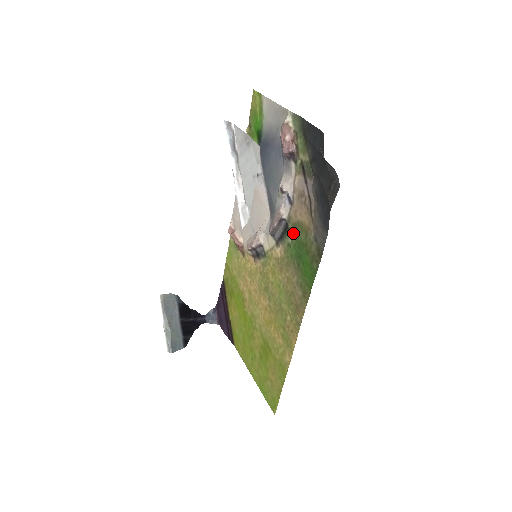
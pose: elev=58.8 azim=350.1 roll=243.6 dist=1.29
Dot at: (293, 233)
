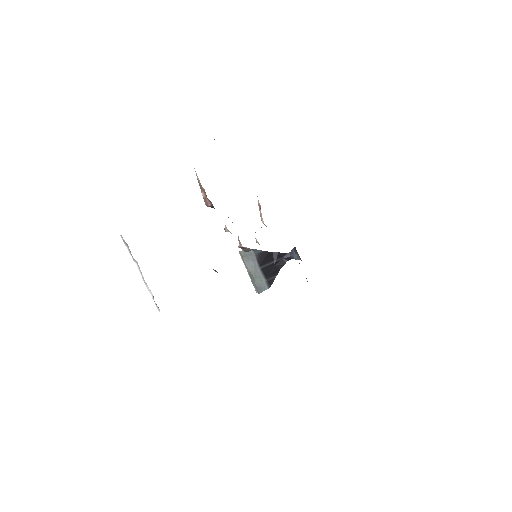
Dot at: occluded
